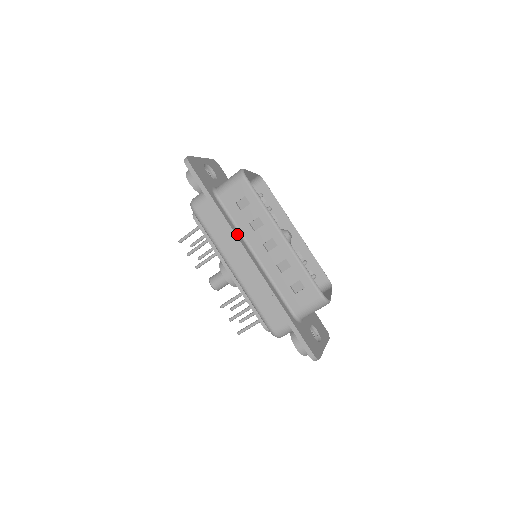
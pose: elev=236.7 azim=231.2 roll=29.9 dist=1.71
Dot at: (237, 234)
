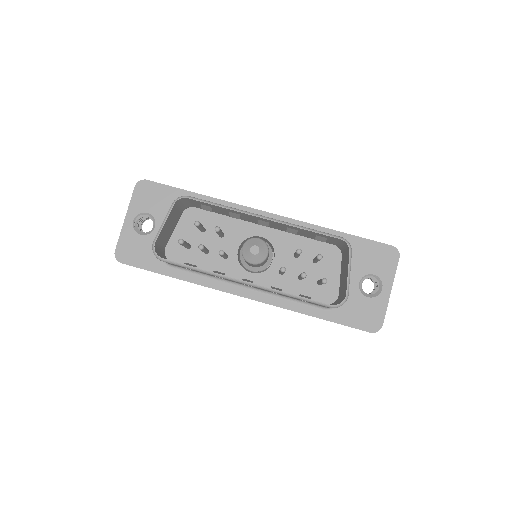
Dot at: (215, 285)
